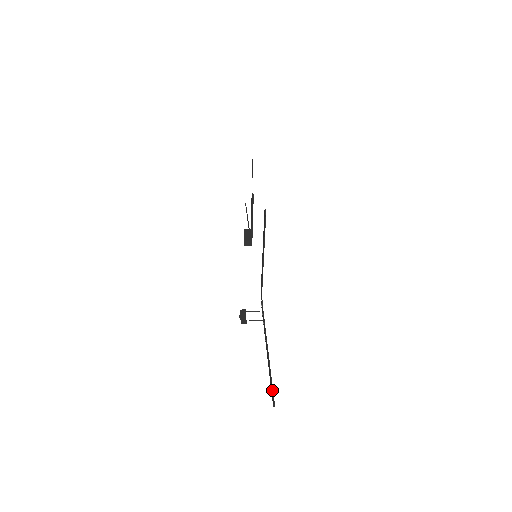
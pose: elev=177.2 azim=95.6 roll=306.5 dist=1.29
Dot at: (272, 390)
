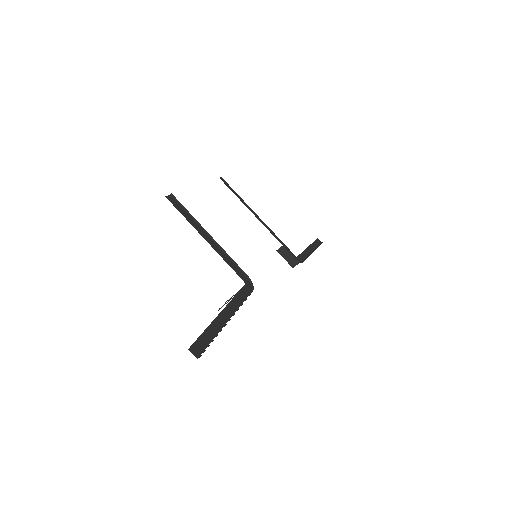
Dot at: (208, 346)
